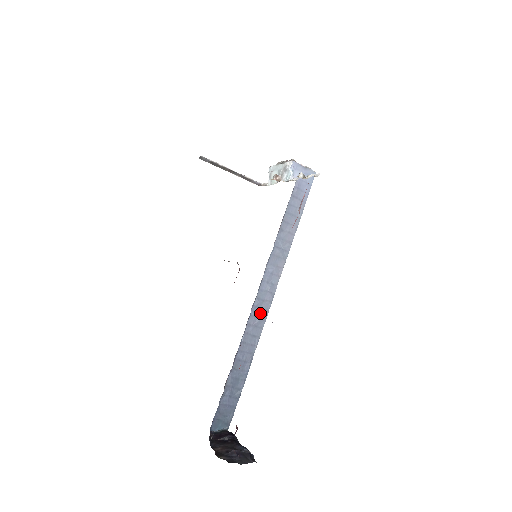
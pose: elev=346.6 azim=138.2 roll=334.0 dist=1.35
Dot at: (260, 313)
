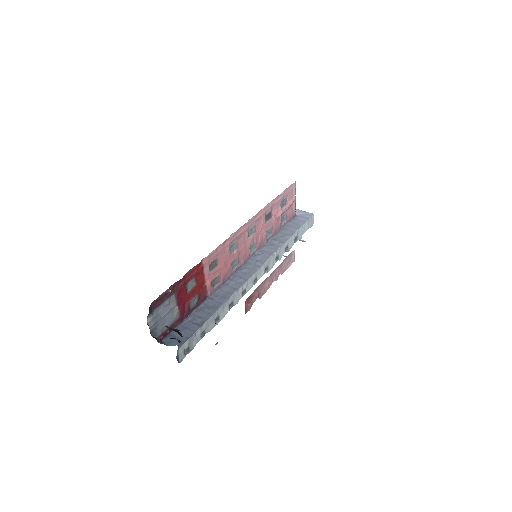
Dot at: (243, 275)
